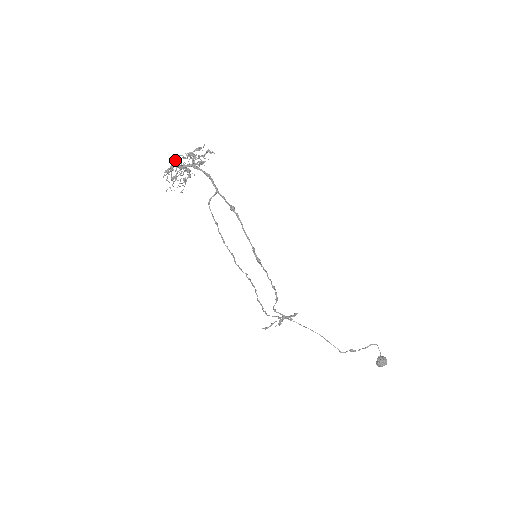
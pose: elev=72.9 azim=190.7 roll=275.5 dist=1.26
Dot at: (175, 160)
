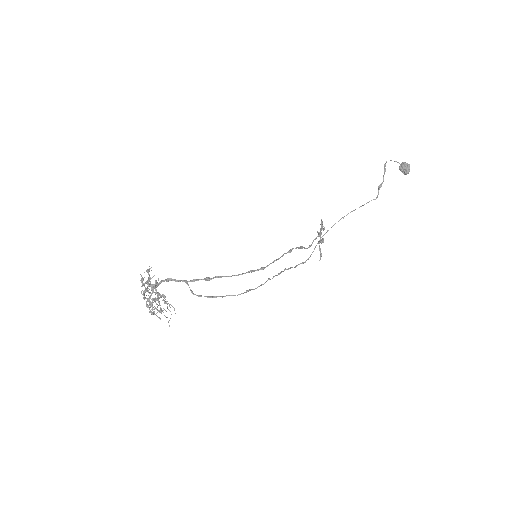
Dot at: (144, 299)
